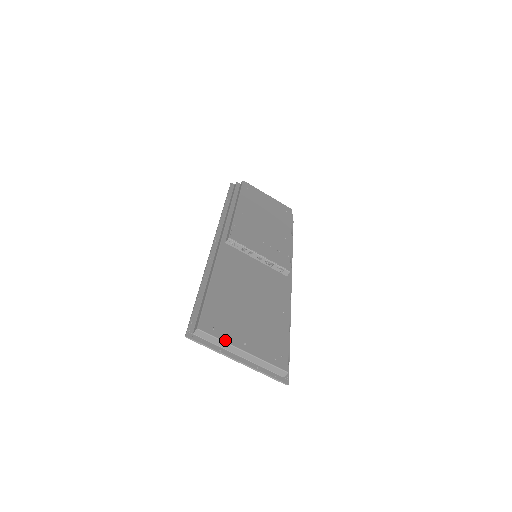
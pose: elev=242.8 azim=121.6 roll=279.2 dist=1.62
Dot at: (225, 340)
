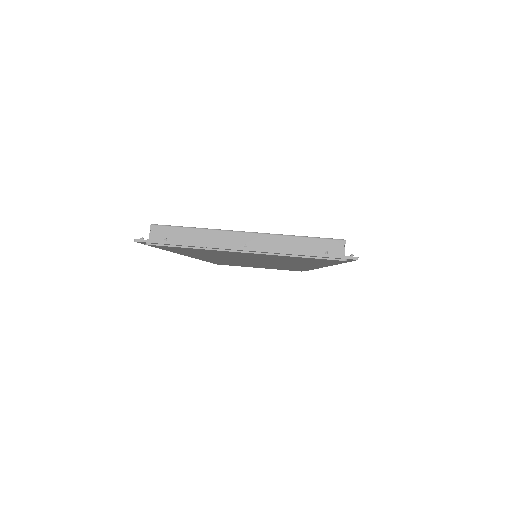
Dot at: (207, 229)
